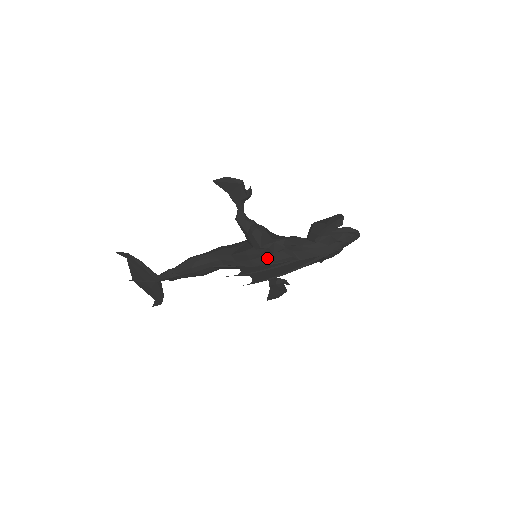
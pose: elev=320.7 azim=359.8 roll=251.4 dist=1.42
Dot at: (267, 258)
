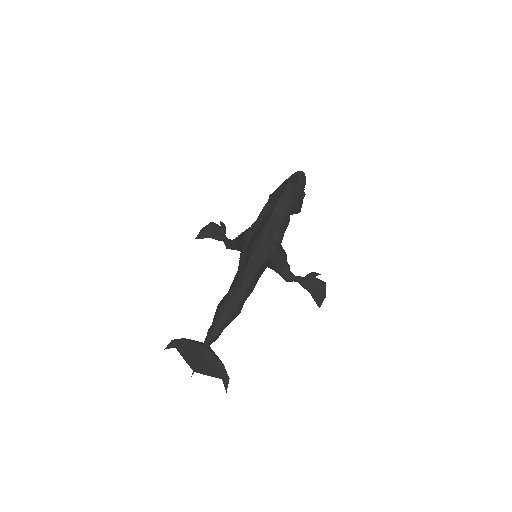
Dot at: occluded
